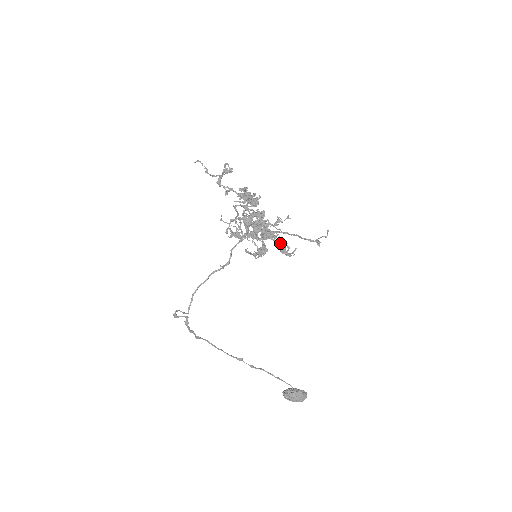
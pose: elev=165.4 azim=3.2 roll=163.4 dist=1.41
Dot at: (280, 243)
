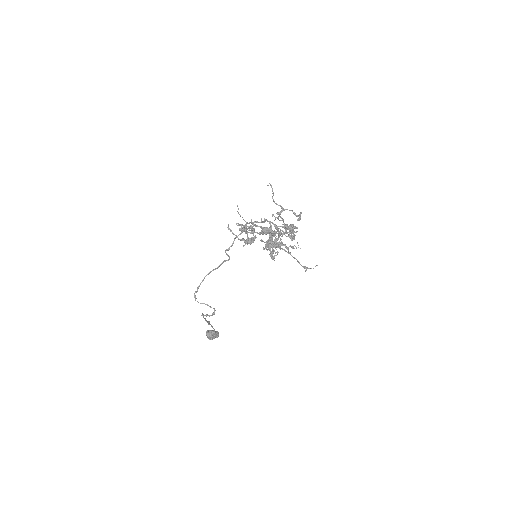
Dot at: occluded
